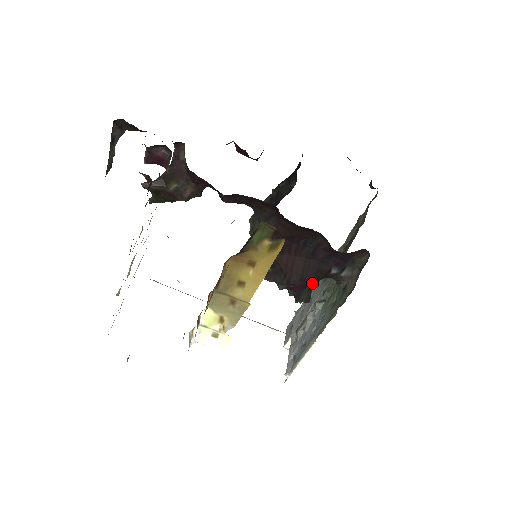
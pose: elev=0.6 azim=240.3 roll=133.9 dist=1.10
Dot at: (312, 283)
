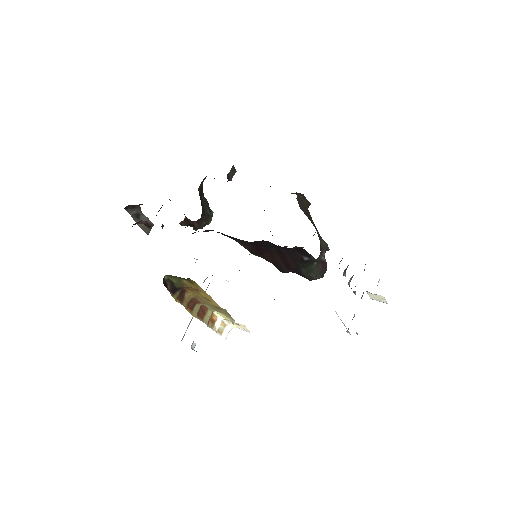
Dot at: (302, 268)
